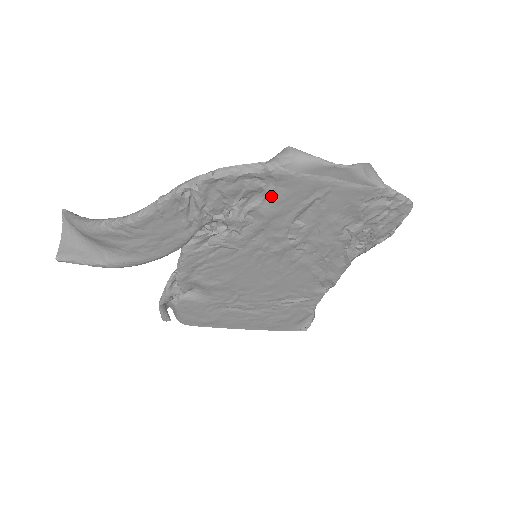
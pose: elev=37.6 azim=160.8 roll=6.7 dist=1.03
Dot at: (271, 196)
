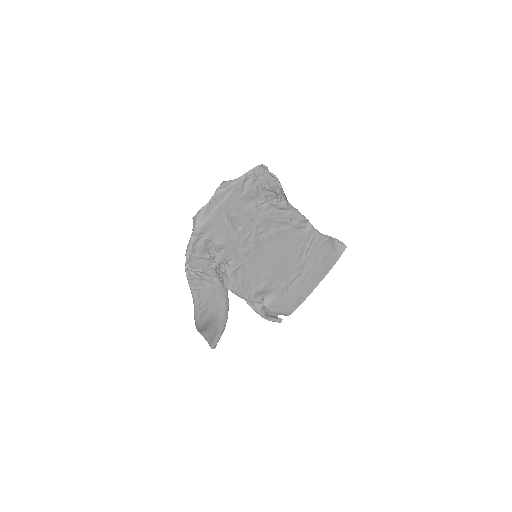
Dot at: (213, 237)
